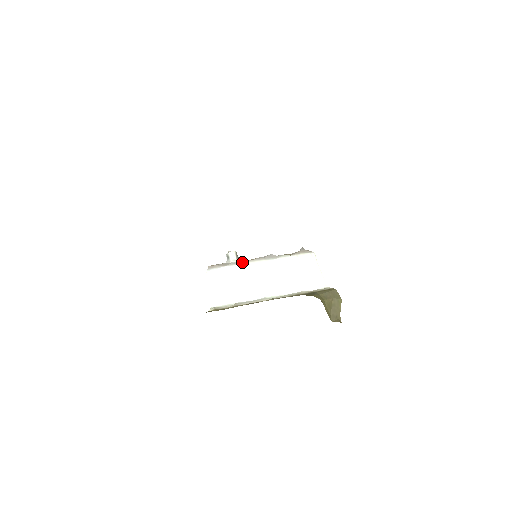
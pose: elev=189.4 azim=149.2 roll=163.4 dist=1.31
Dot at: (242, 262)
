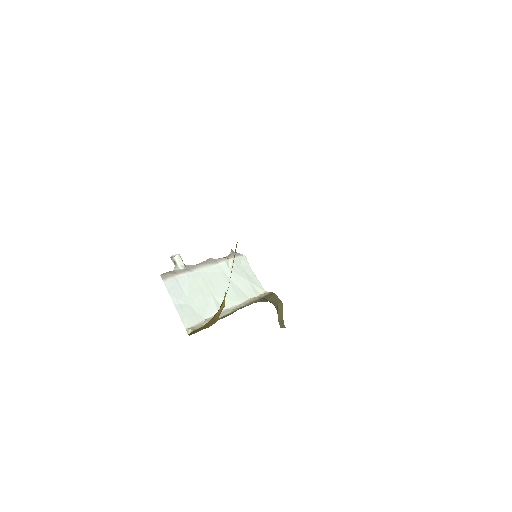
Dot at: (191, 268)
